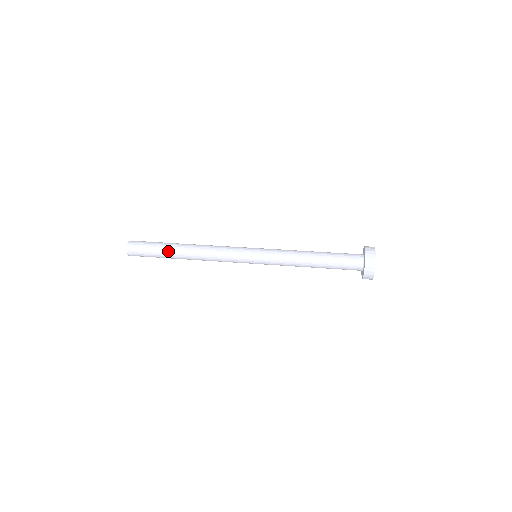
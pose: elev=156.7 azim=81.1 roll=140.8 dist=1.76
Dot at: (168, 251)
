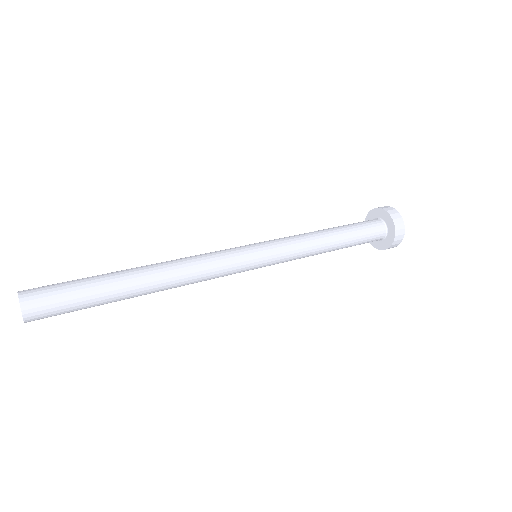
Dot at: (112, 277)
